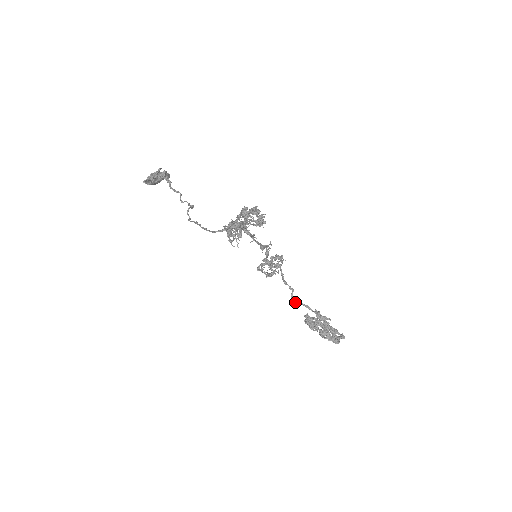
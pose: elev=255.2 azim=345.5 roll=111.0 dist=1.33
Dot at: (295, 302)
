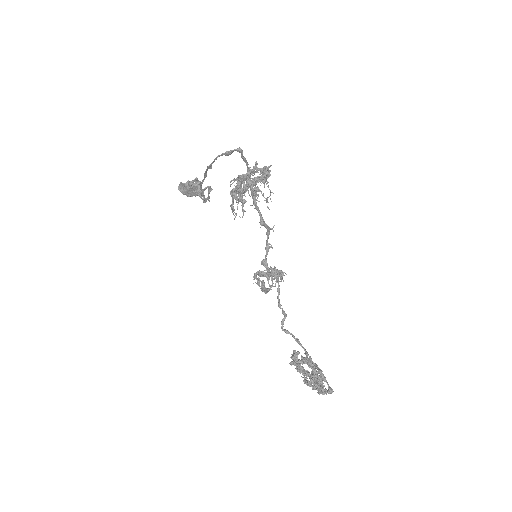
Dot at: (285, 329)
